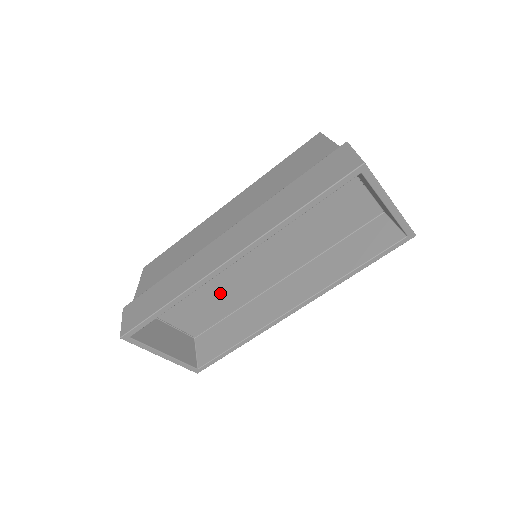
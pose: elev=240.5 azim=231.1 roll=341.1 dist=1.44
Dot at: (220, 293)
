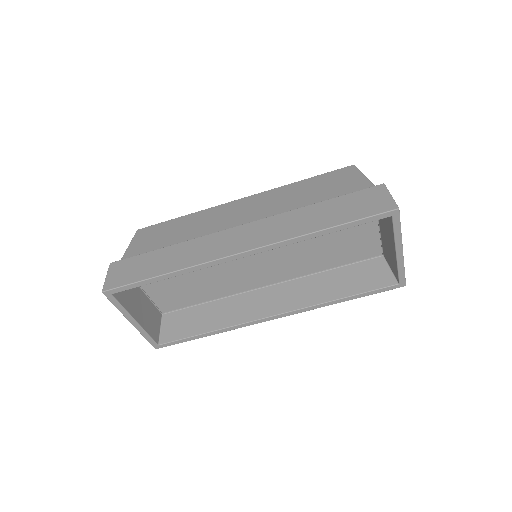
Dot at: (208, 279)
